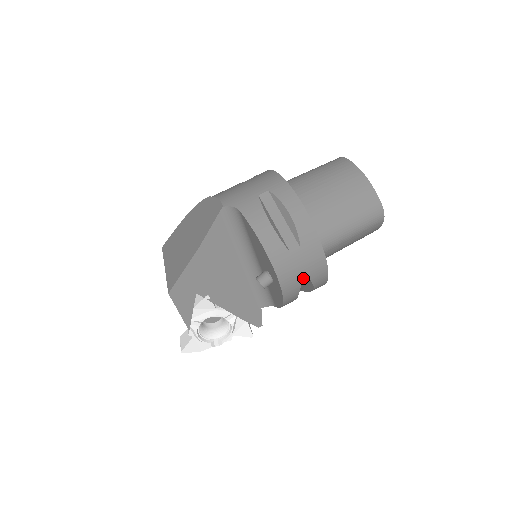
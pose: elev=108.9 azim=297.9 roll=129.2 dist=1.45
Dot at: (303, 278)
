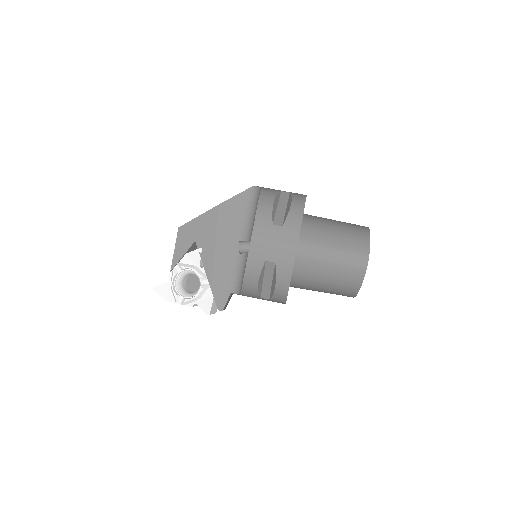
Dot at: (270, 254)
